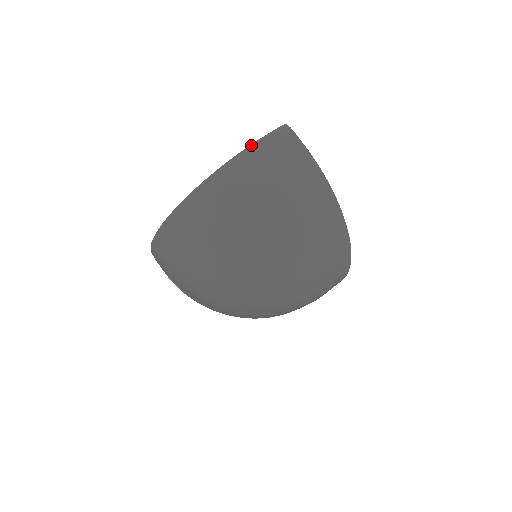
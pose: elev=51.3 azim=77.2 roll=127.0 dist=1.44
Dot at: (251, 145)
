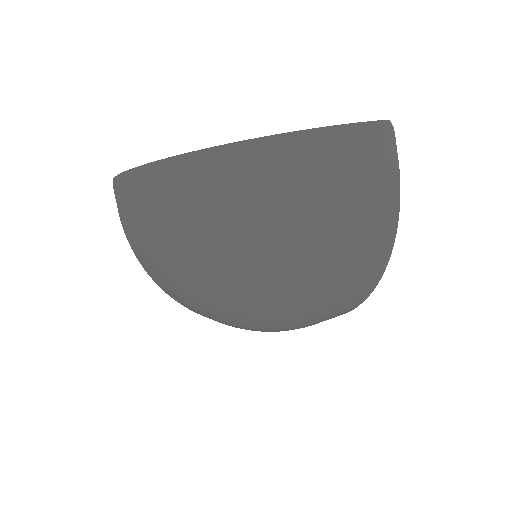
Dot at: (343, 125)
